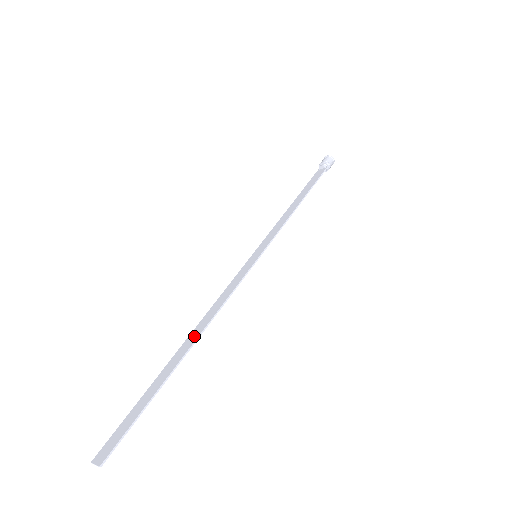
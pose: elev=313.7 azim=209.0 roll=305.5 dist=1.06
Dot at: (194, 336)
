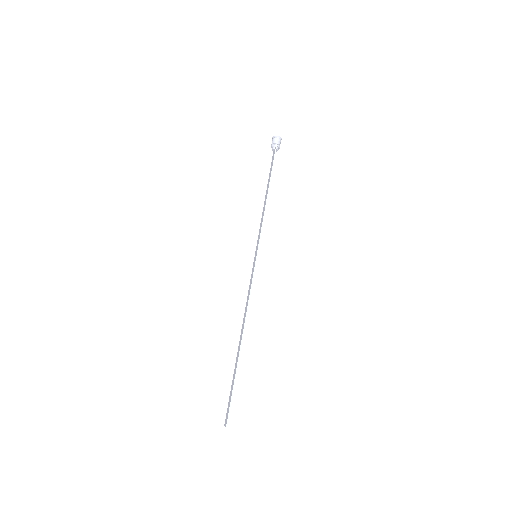
Dot at: (242, 333)
